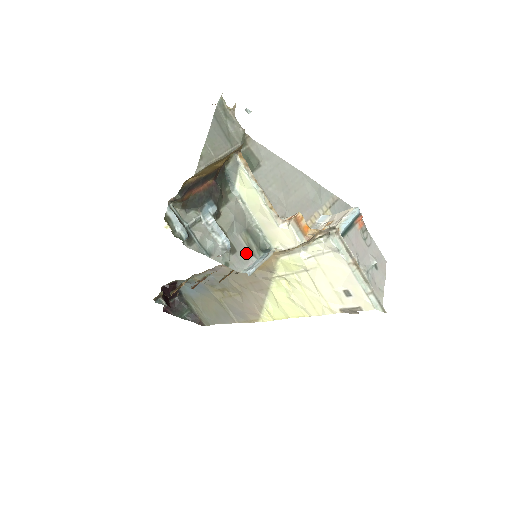
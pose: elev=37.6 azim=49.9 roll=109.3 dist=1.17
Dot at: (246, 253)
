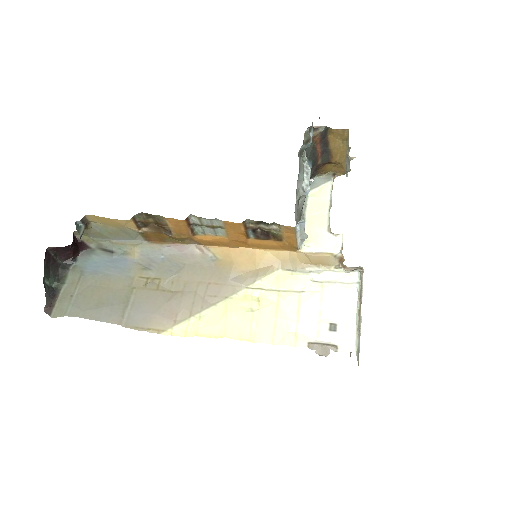
Dot at: (297, 218)
